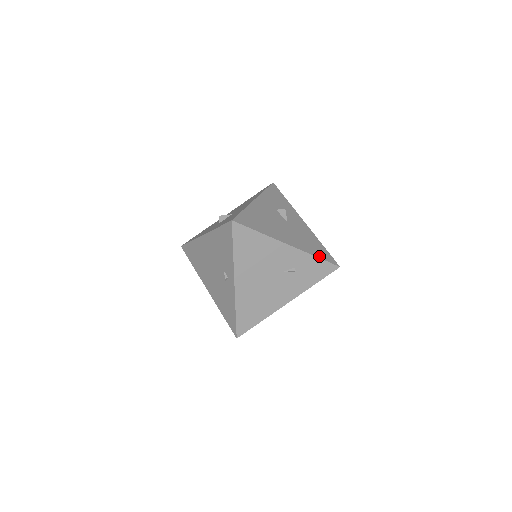
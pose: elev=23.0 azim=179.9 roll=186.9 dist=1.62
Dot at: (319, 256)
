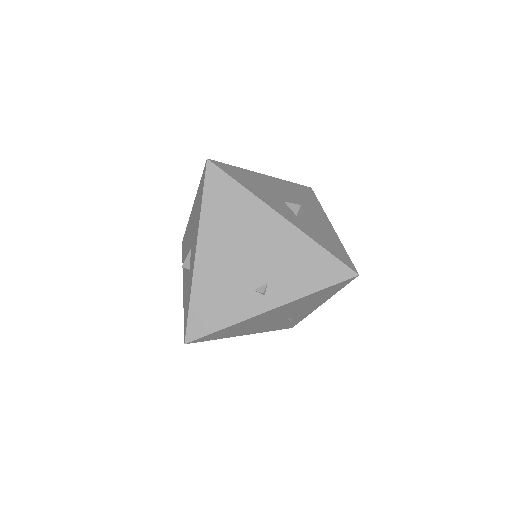
Dot at: occluded
